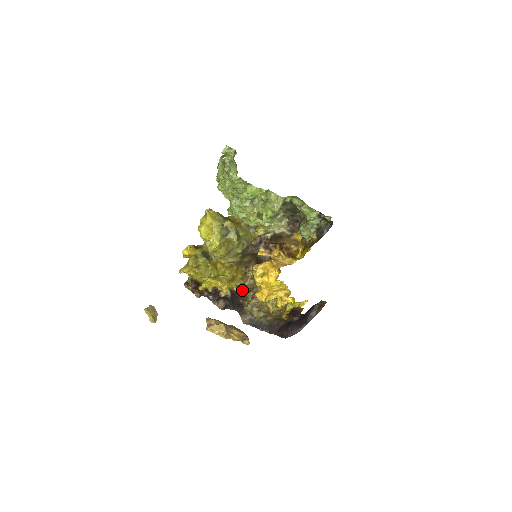
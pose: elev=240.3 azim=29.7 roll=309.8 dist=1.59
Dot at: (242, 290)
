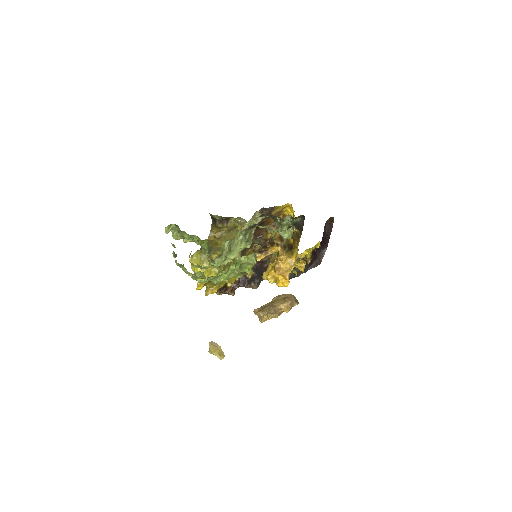
Dot at: (260, 260)
